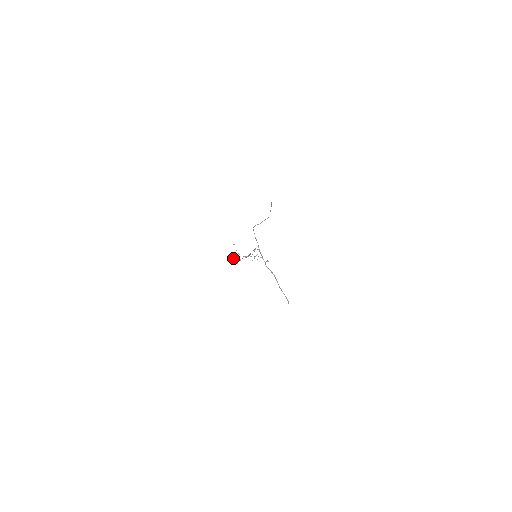
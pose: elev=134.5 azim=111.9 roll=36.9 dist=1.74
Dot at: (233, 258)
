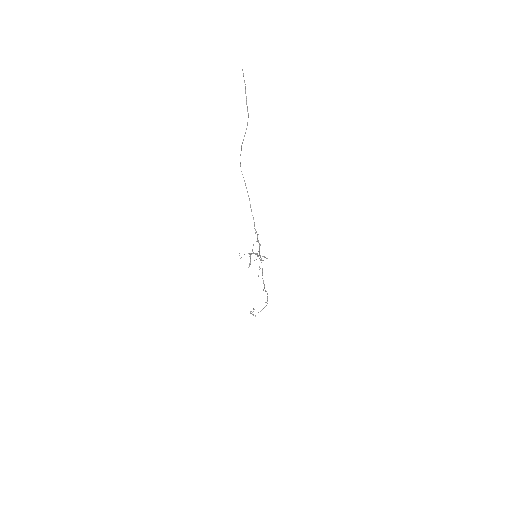
Dot at: occluded
